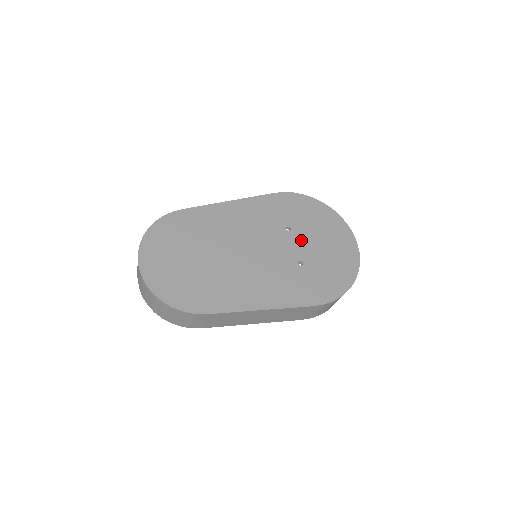
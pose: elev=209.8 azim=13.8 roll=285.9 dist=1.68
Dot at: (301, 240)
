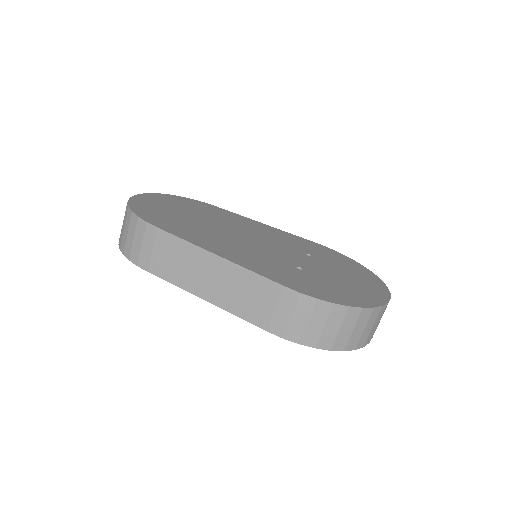
Dot at: (316, 264)
